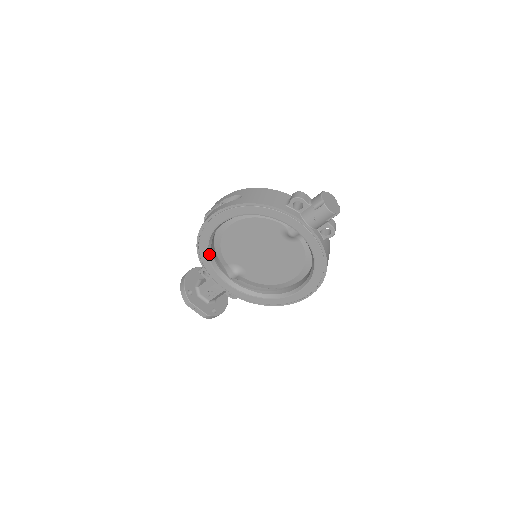
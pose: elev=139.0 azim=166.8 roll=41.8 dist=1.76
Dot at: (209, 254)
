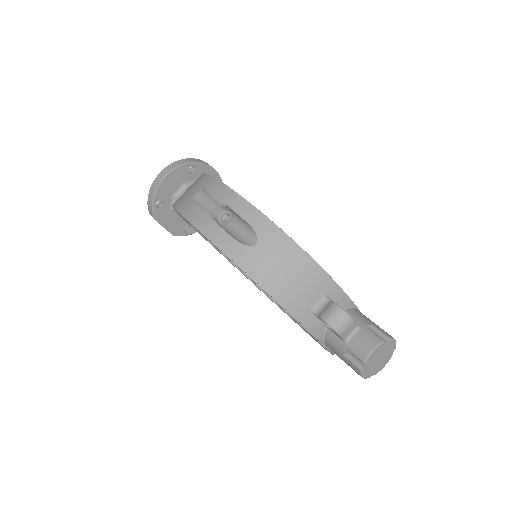
Dot at: occluded
